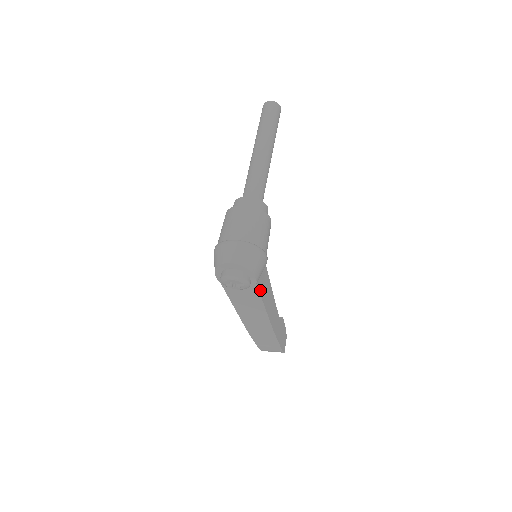
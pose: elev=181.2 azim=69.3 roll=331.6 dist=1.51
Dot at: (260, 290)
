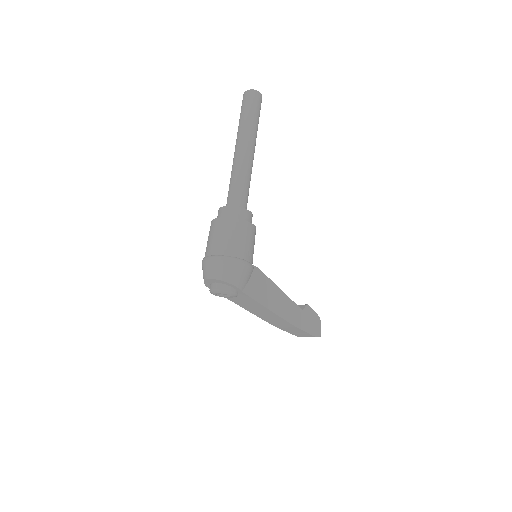
Dot at: (252, 294)
